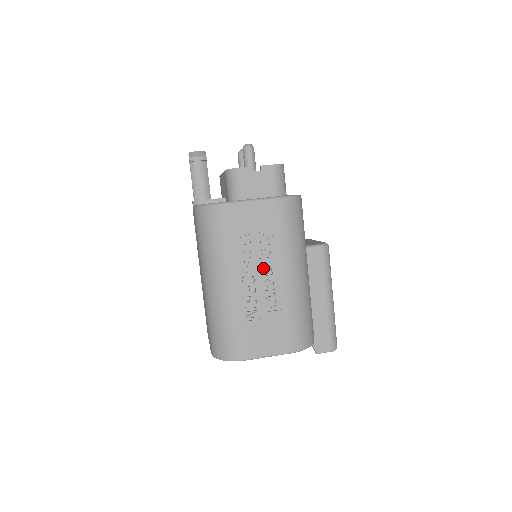
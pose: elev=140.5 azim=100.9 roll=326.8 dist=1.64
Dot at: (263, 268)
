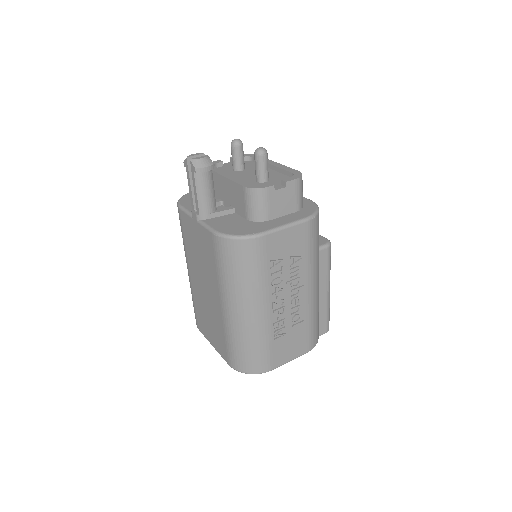
Dot at: (290, 289)
